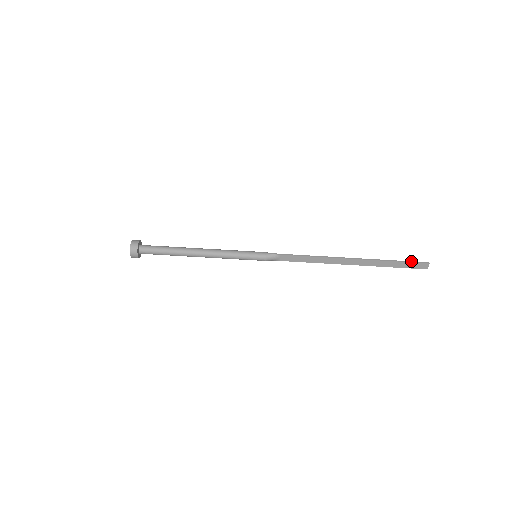
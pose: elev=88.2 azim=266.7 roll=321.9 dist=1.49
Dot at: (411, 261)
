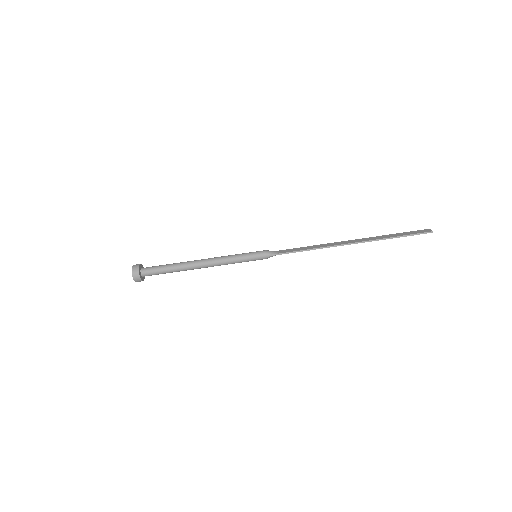
Dot at: (414, 234)
